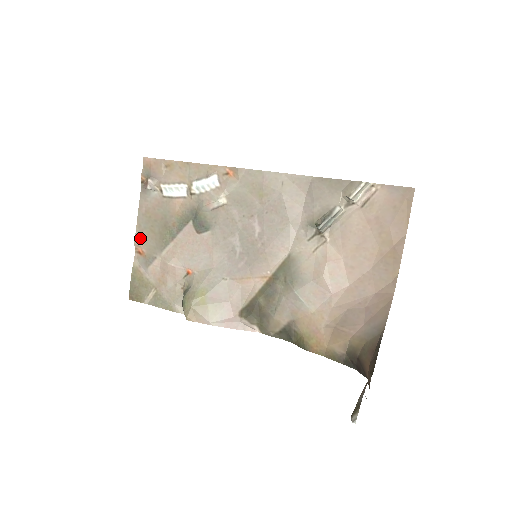
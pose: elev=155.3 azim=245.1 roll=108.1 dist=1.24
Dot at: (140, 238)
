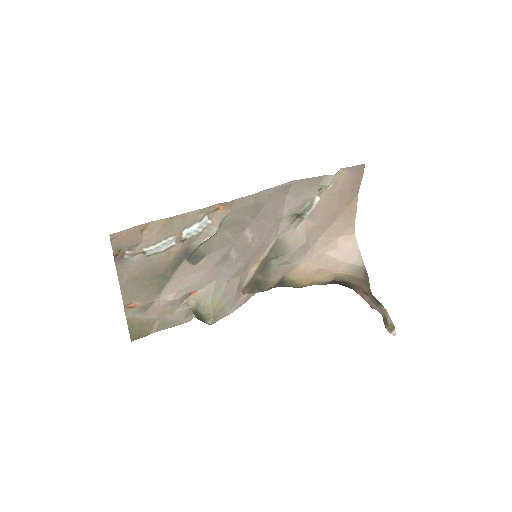
Dot at: (129, 298)
